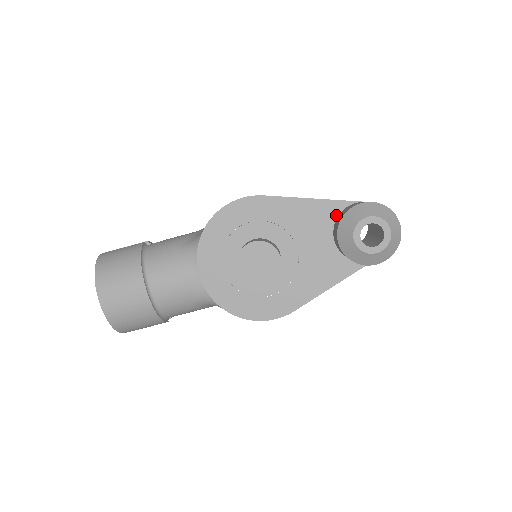
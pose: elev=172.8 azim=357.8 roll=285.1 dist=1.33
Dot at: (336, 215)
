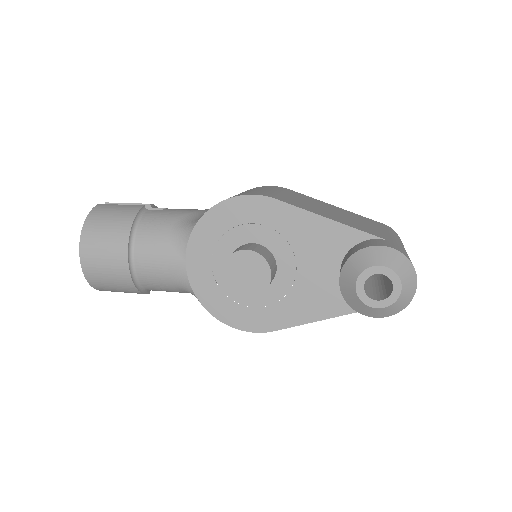
Dot at: (351, 245)
